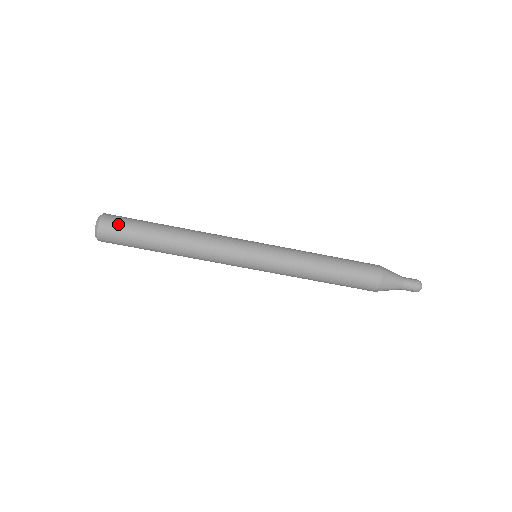
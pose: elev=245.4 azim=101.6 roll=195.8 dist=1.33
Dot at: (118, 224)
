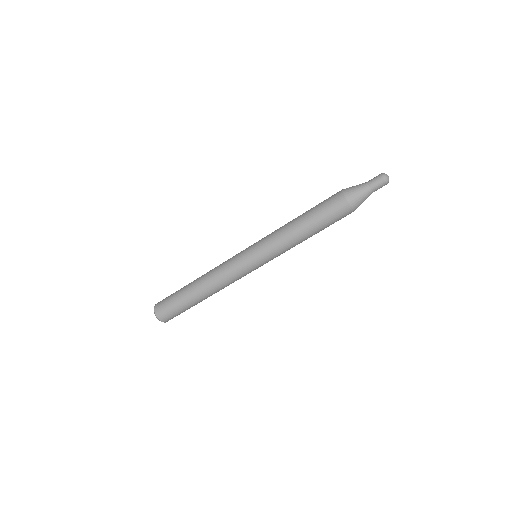
Dot at: (164, 303)
